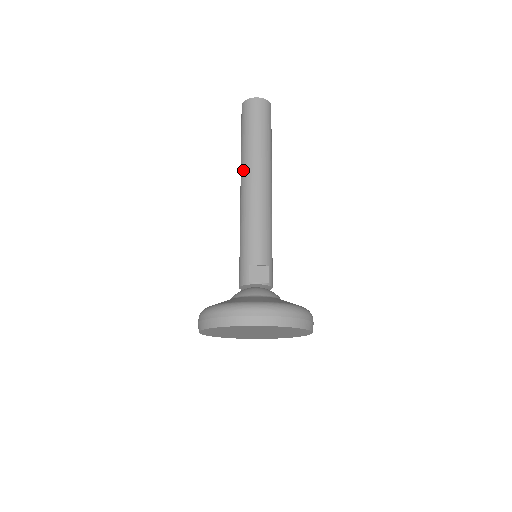
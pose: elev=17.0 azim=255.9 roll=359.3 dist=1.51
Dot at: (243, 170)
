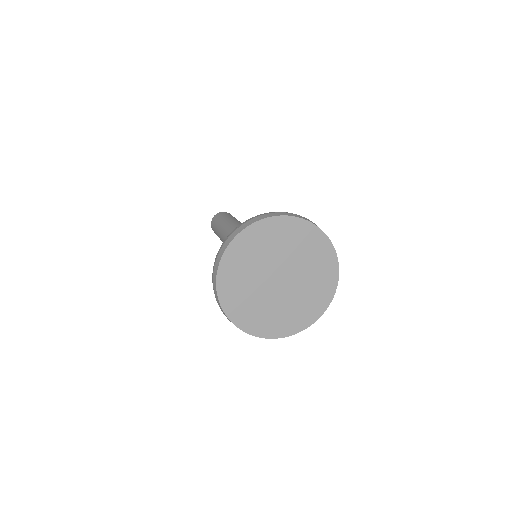
Dot at: (225, 229)
